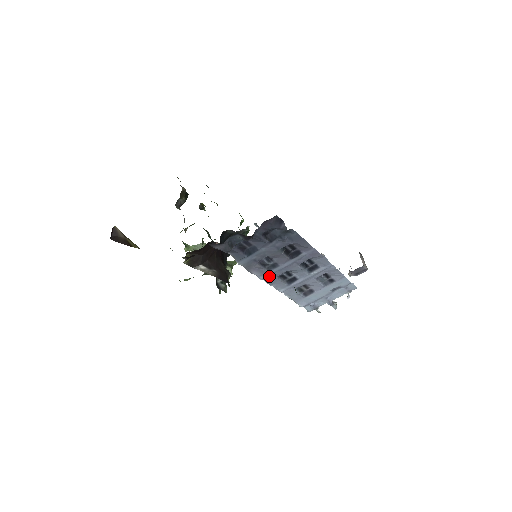
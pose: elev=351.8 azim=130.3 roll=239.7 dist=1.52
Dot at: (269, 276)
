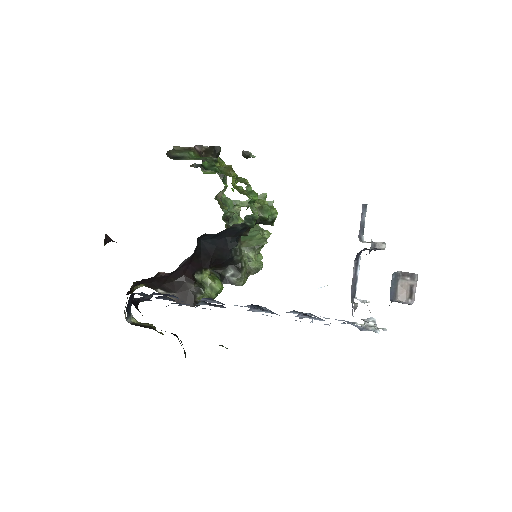
Dot at: occluded
